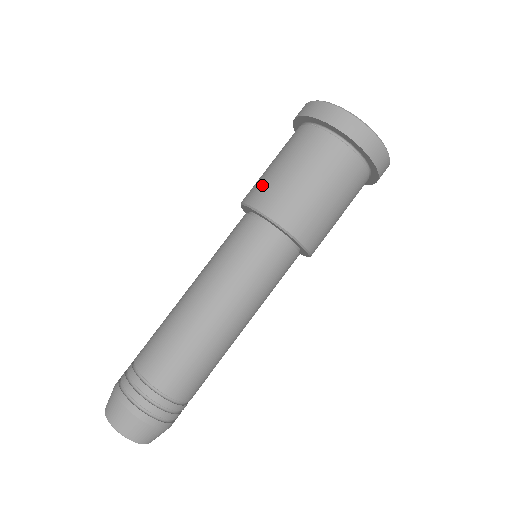
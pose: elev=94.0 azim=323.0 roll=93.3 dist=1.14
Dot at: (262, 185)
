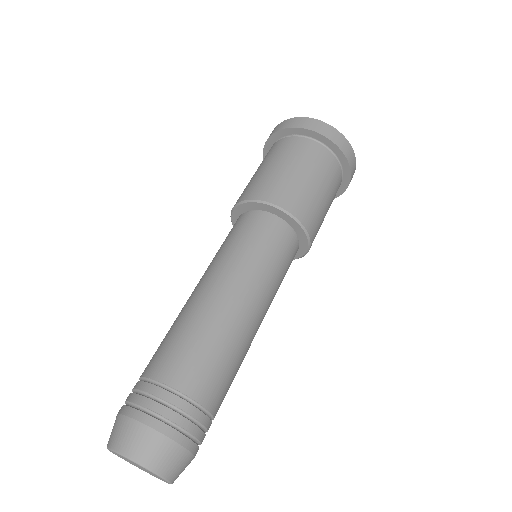
Dot at: occluded
